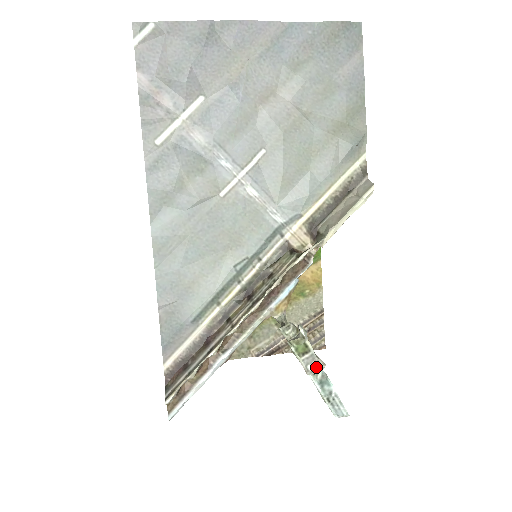
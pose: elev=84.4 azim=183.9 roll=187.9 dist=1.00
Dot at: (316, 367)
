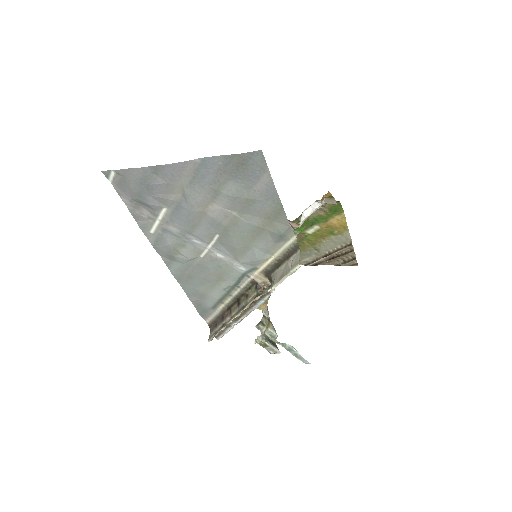
Dot at: (274, 353)
